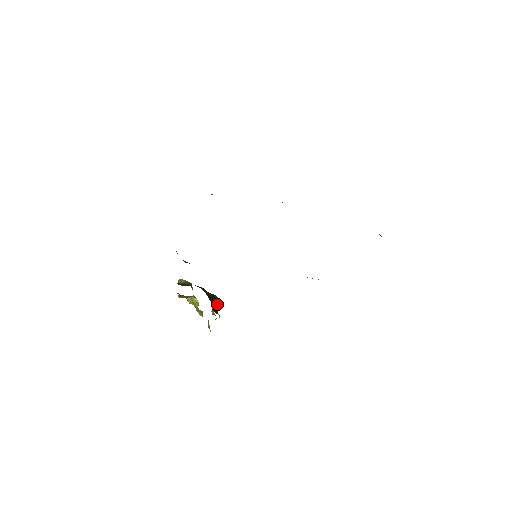
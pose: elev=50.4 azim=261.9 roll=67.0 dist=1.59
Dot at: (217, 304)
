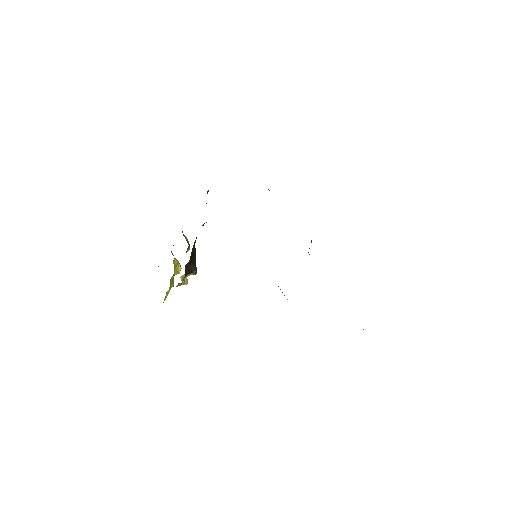
Dot at: (192, 270)
